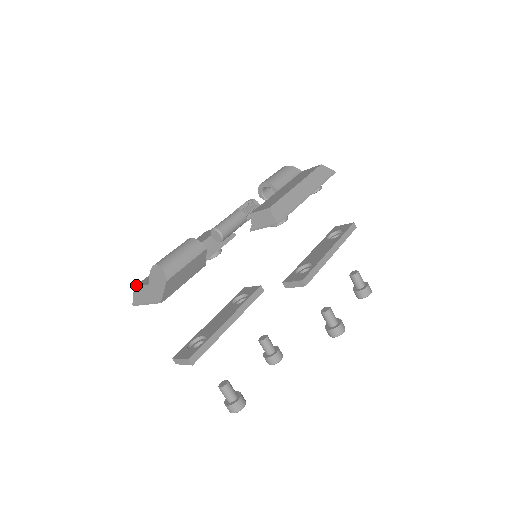
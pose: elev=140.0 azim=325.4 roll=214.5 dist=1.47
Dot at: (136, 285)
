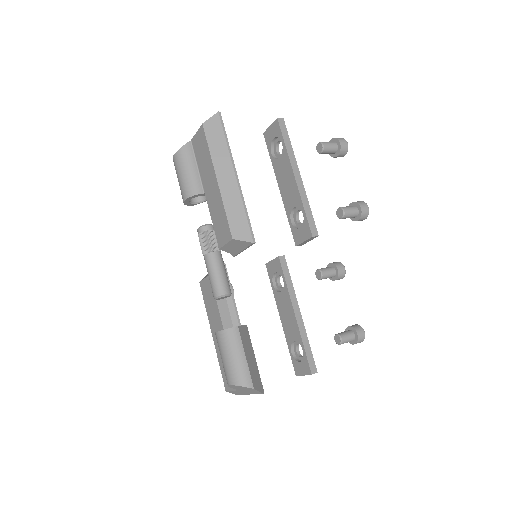
Dot at: (225, 389)
